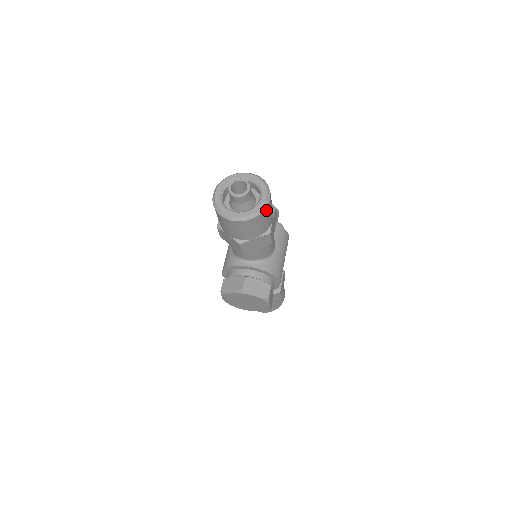
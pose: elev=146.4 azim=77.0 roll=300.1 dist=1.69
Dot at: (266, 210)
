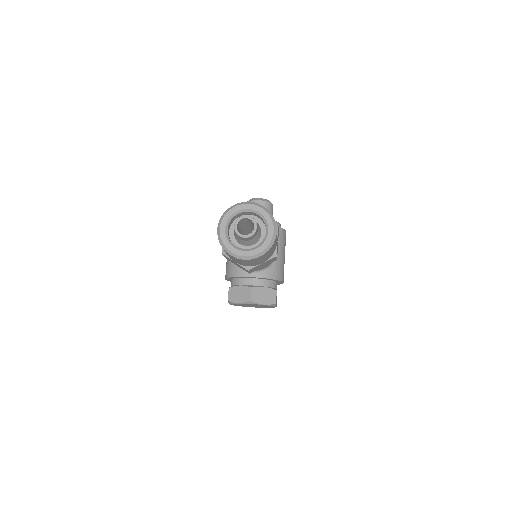
Dot at: (274, 243)
